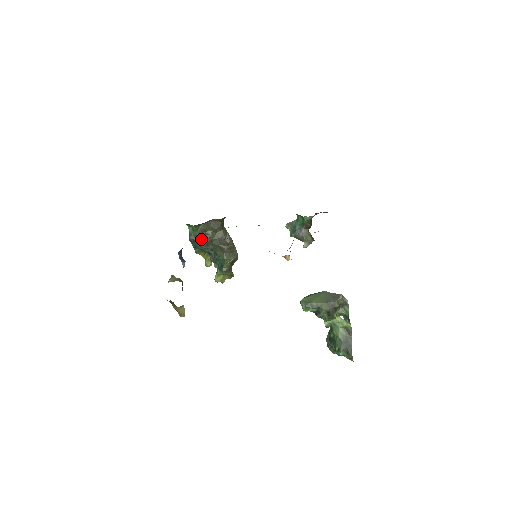
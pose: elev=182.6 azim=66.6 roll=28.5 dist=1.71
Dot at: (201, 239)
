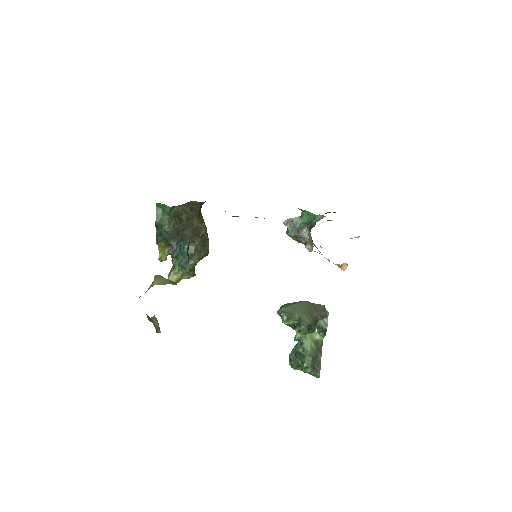
Dot at: (172, 225)
